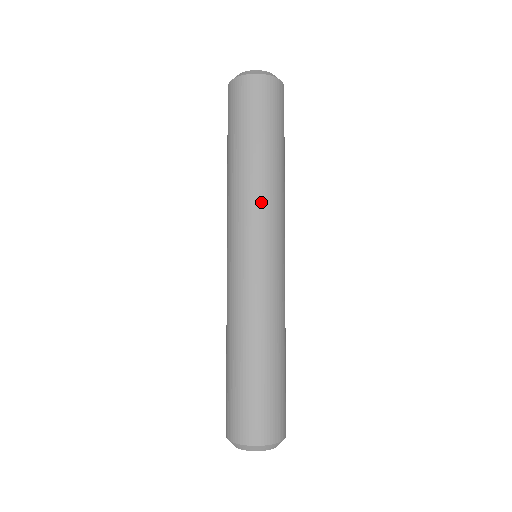
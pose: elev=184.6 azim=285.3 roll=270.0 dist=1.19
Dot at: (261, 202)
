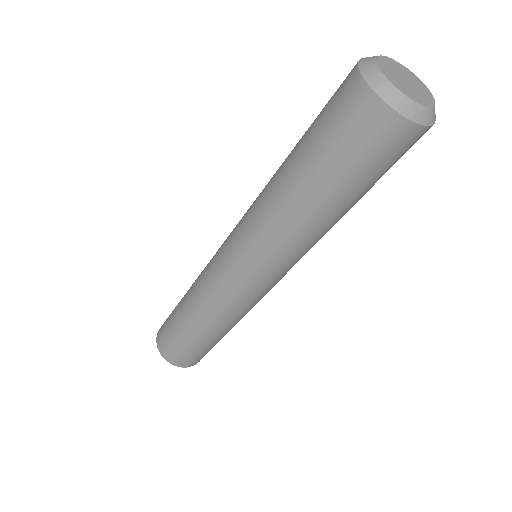
Dot at: (297, 252)
